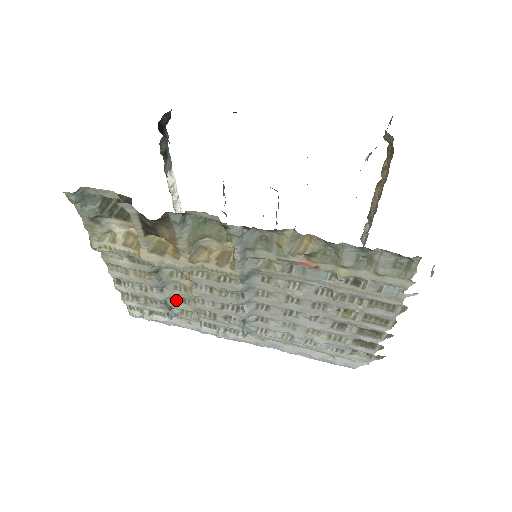
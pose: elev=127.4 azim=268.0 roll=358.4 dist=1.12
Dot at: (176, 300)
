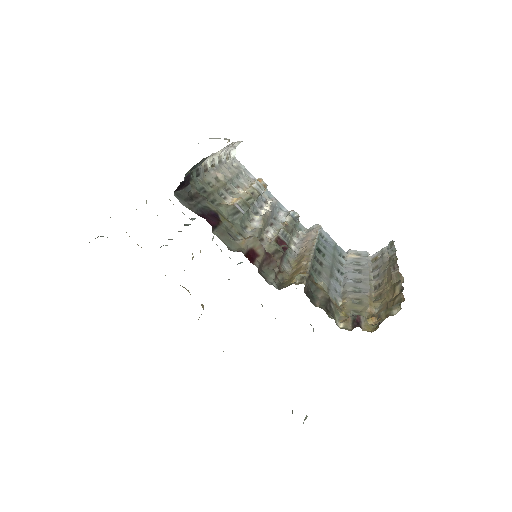
Dot at: occluded
